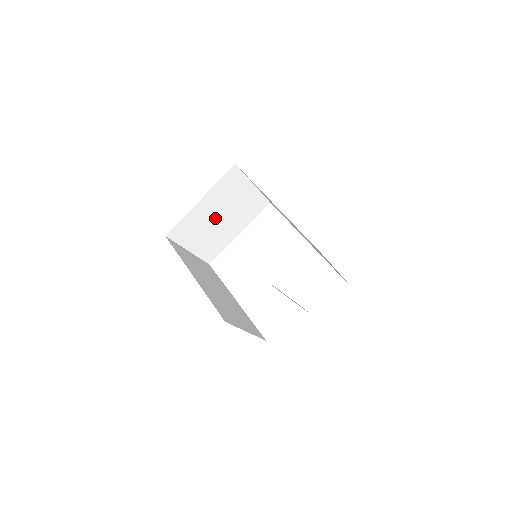
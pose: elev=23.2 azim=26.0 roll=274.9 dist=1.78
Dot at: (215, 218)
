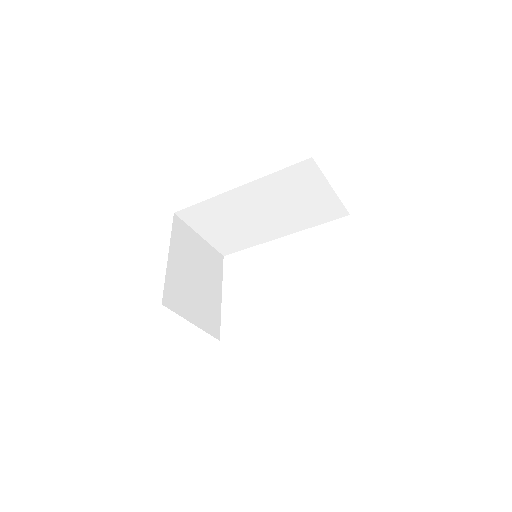
Dot at: (192, 278)
